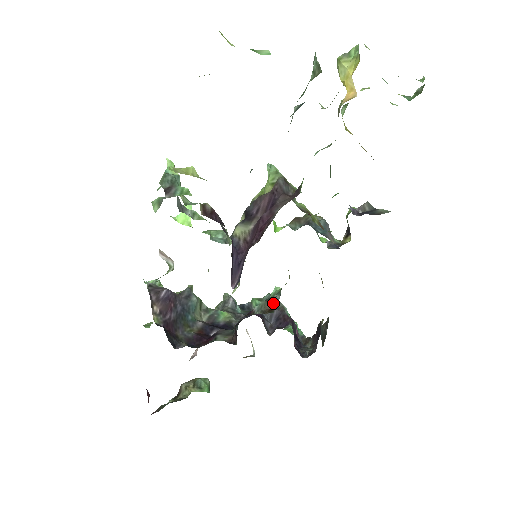
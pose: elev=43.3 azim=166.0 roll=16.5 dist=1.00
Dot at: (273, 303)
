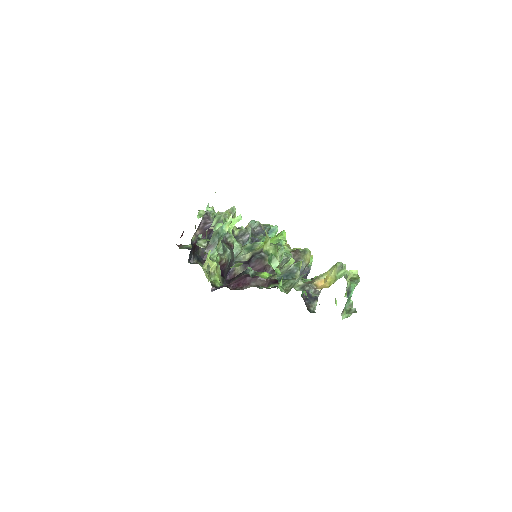
Dot at: occluded
